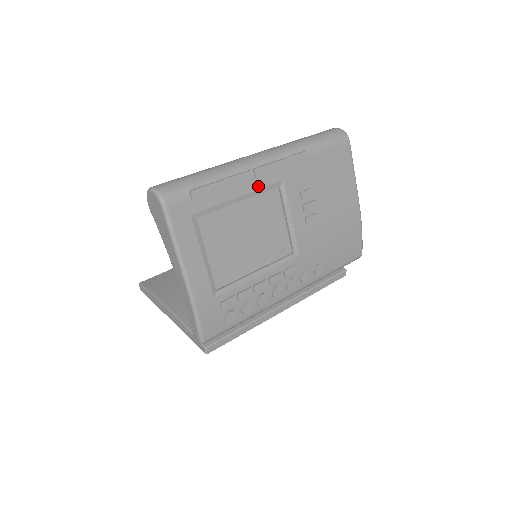
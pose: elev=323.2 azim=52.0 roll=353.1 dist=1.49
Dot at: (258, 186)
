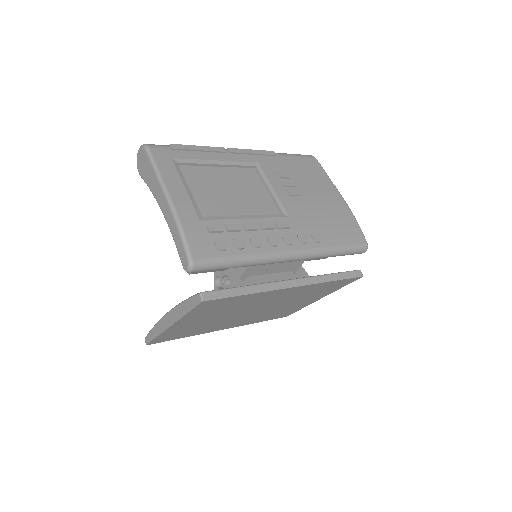
Dot at: (234, 159)
